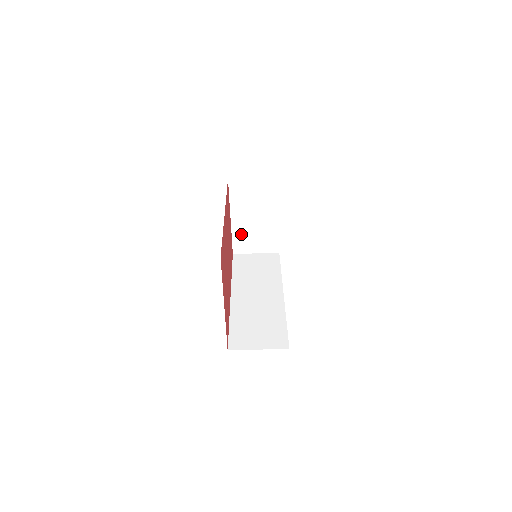
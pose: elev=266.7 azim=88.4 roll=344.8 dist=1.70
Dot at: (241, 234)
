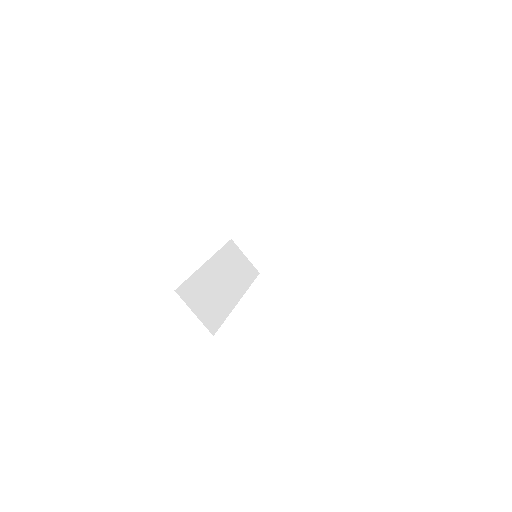
Dot at: (253, 233)
